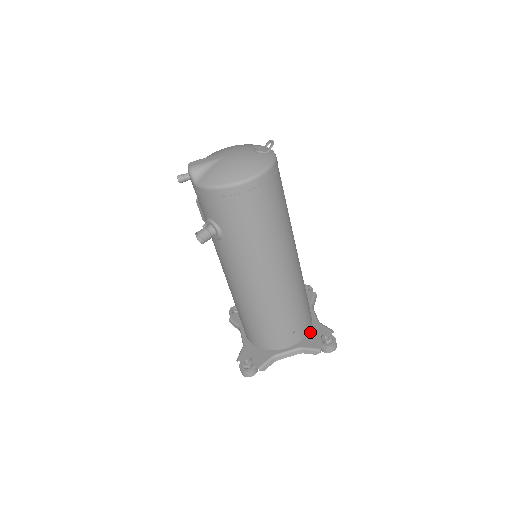
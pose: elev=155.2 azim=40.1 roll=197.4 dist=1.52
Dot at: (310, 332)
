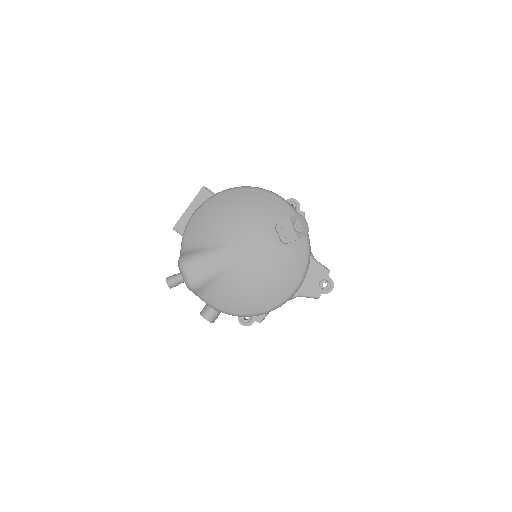
Dot at: (306, 275)
